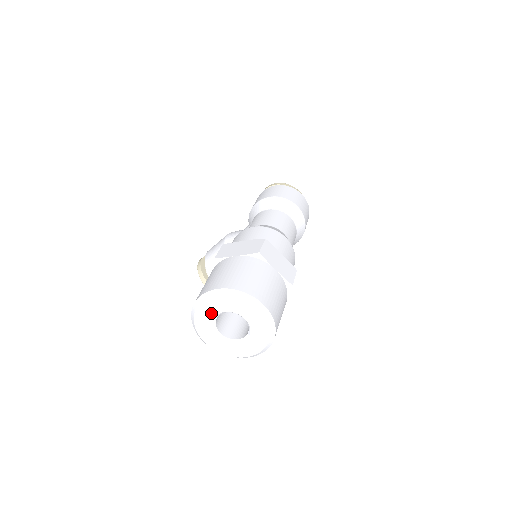
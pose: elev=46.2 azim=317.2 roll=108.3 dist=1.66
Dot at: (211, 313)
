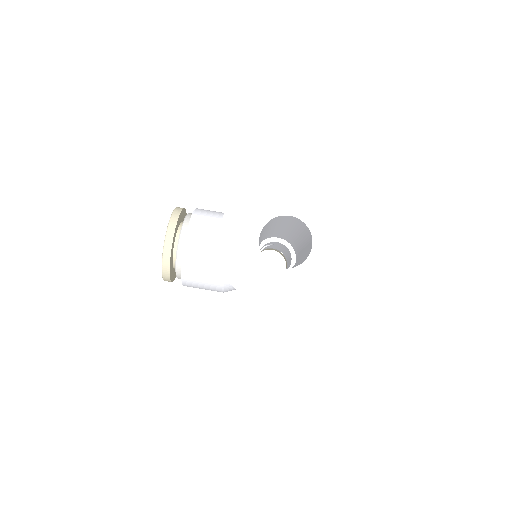
Dot at: (286, 203)
